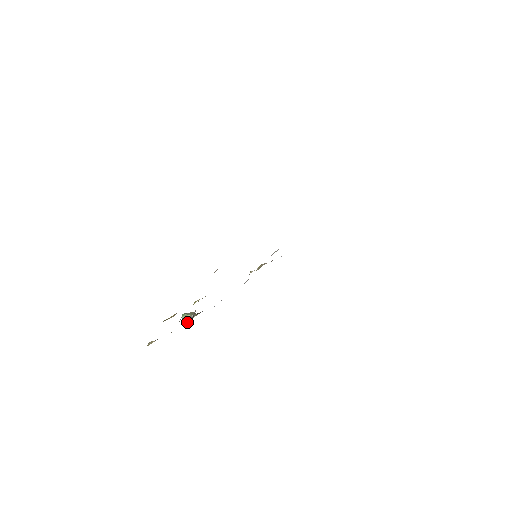
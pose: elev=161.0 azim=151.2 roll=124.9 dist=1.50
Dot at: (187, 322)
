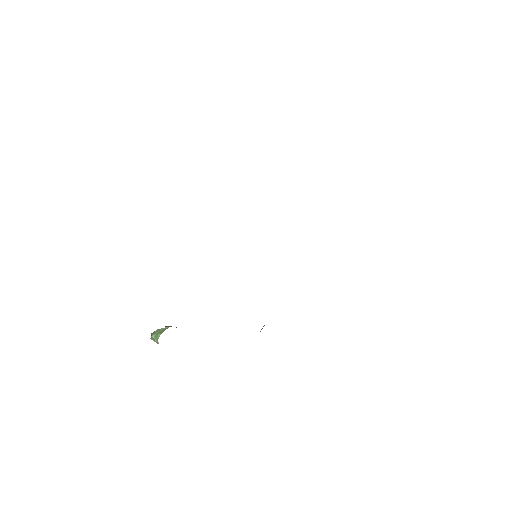
Dot at: (161, 331)
